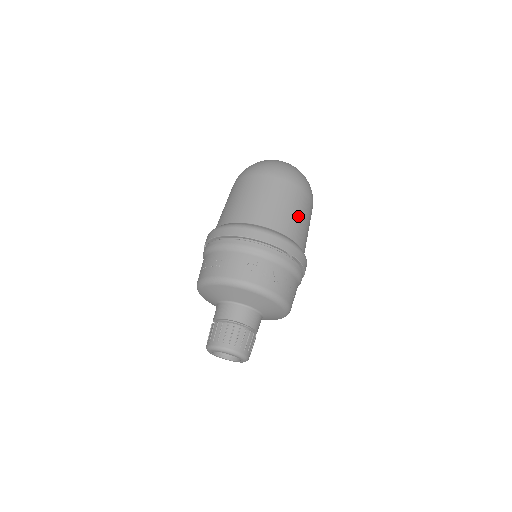
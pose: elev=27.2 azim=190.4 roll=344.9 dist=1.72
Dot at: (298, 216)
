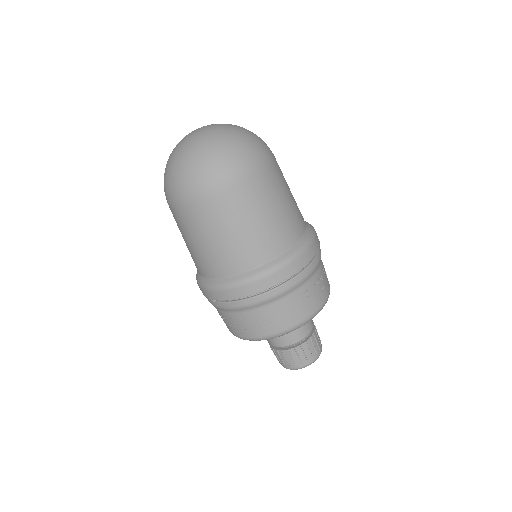
Dot at: (290, 199)
